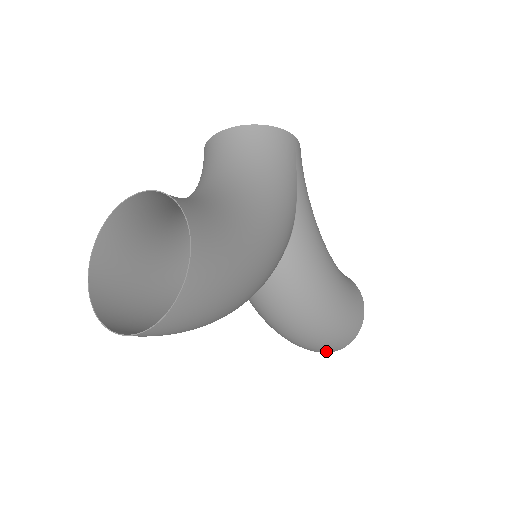
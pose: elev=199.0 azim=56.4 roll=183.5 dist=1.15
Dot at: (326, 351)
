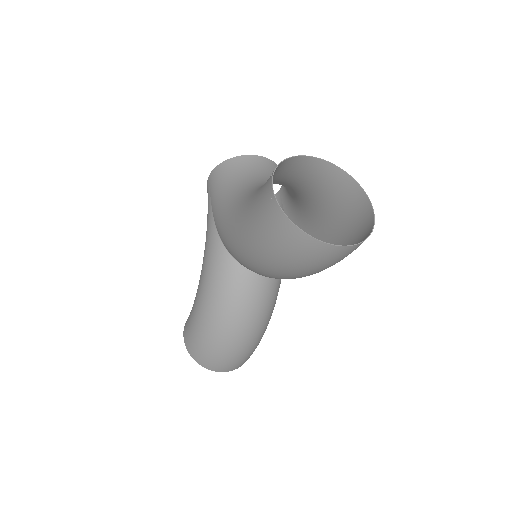
Dot at: (228, 368)
